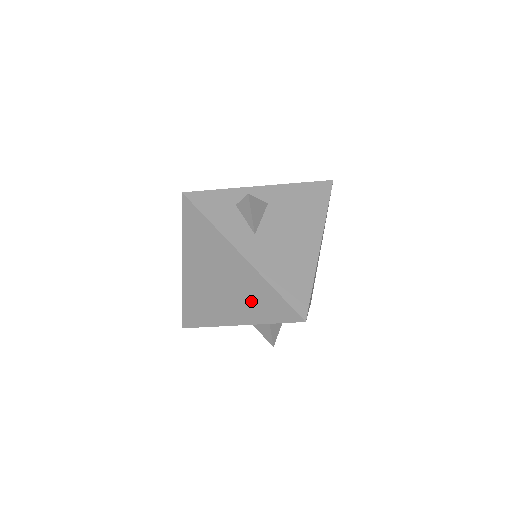
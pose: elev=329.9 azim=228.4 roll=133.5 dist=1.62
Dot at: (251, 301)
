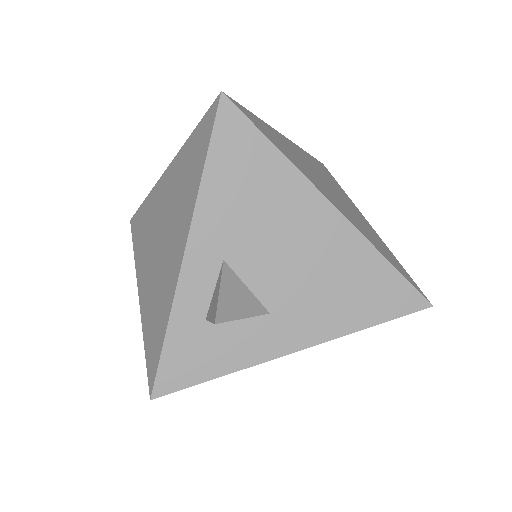
Dot at: occluded
